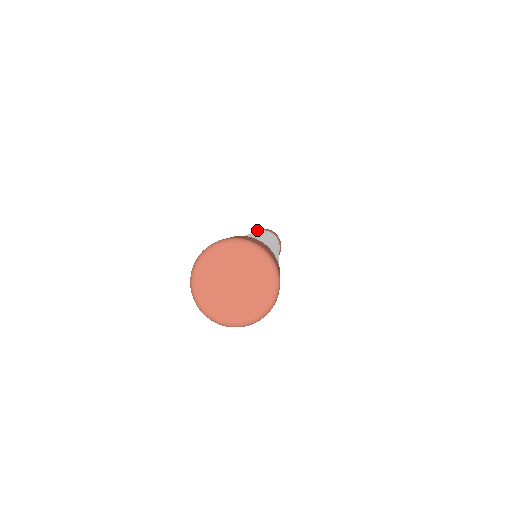
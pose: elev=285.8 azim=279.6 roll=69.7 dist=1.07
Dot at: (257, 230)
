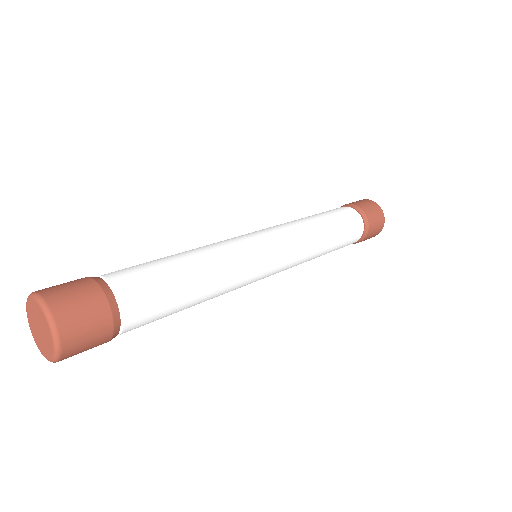
Dot at: (346, 204)
